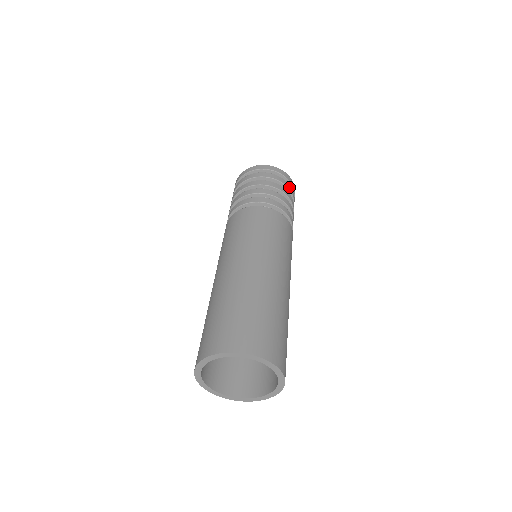
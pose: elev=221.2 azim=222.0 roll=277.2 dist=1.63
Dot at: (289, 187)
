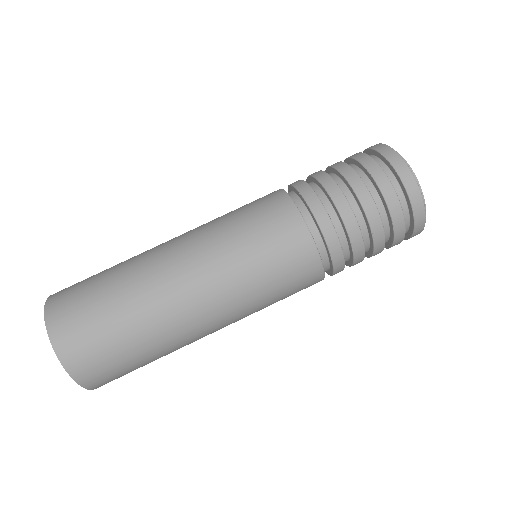
Dot at: (392, 202)
